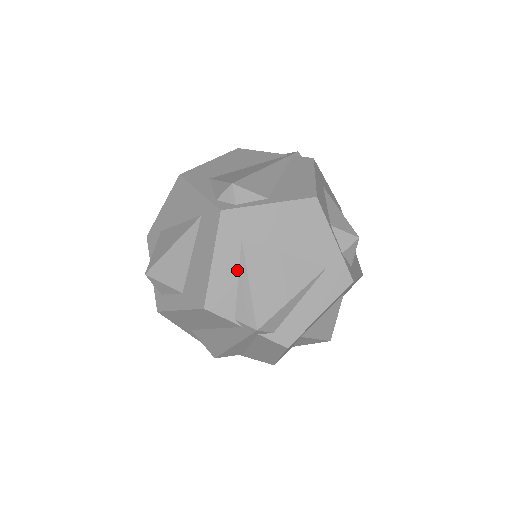
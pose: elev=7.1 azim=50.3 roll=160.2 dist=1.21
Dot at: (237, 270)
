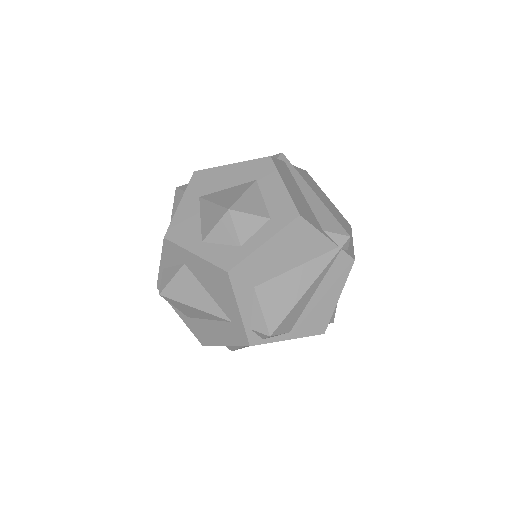
Dot at: occluded
